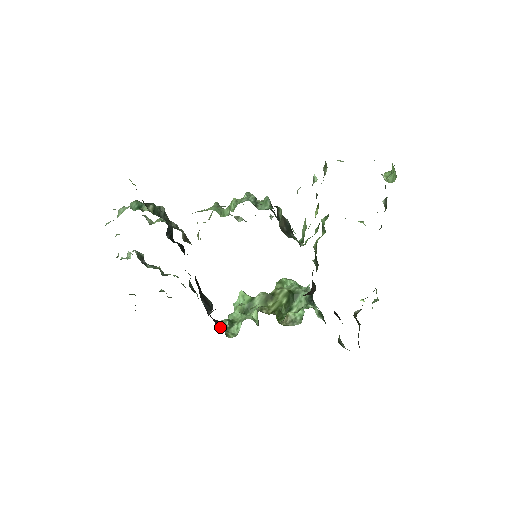
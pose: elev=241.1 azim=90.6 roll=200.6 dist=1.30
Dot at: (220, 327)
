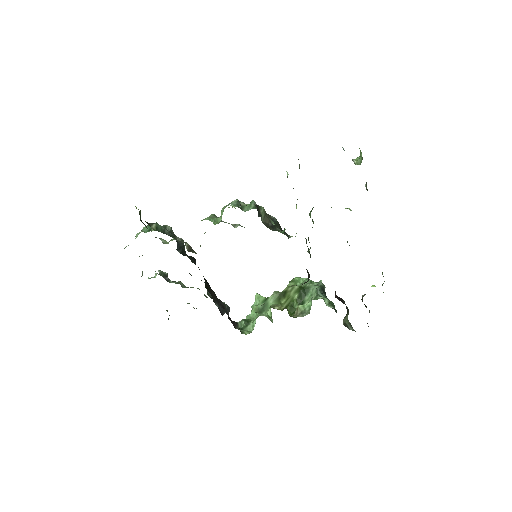
Dot at: (238, 327)
